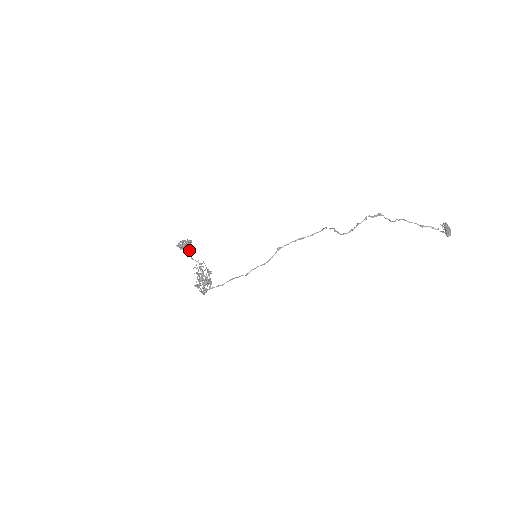
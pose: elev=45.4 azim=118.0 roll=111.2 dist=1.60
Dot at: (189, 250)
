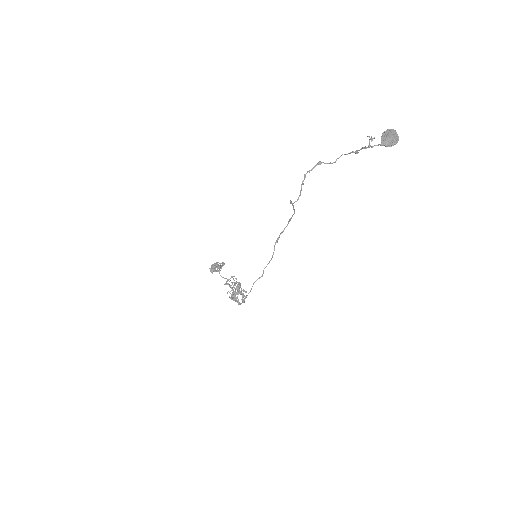
Dot at: (219, 271)
